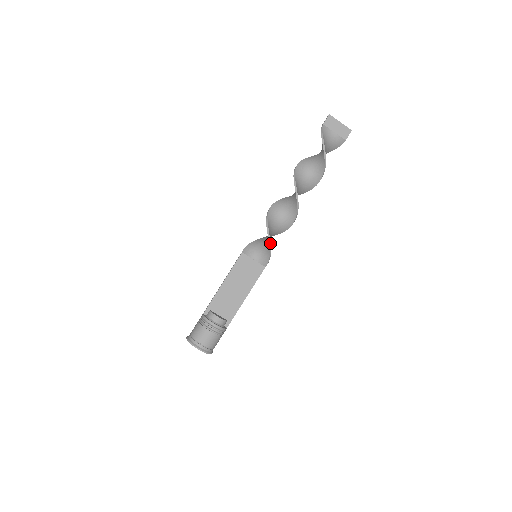
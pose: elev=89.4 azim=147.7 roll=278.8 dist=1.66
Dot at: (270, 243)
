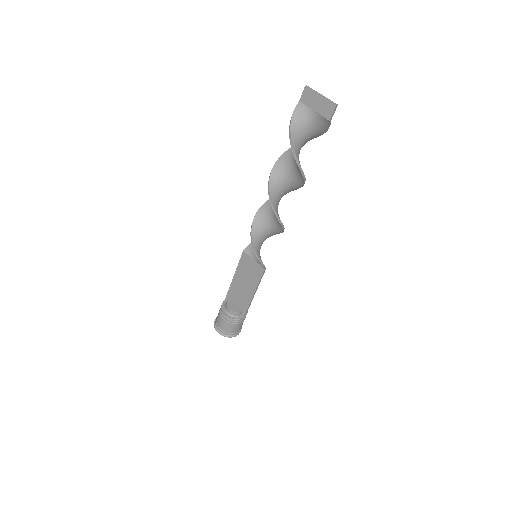
Dot at: (254, 249)
